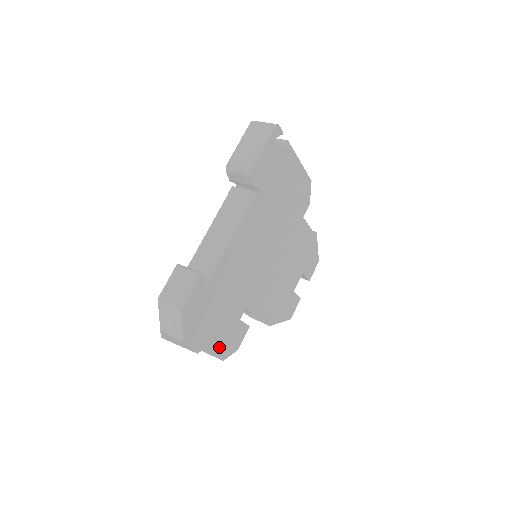
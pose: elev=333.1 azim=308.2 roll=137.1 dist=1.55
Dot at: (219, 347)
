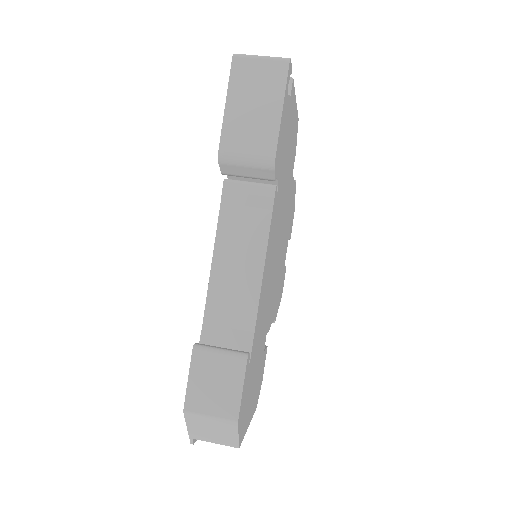
Dot at: (254, 402)
